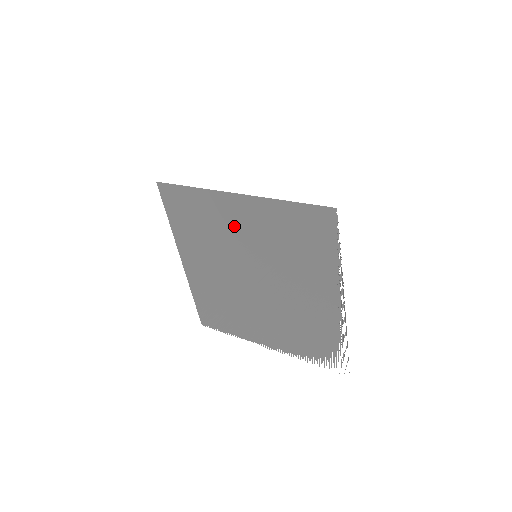
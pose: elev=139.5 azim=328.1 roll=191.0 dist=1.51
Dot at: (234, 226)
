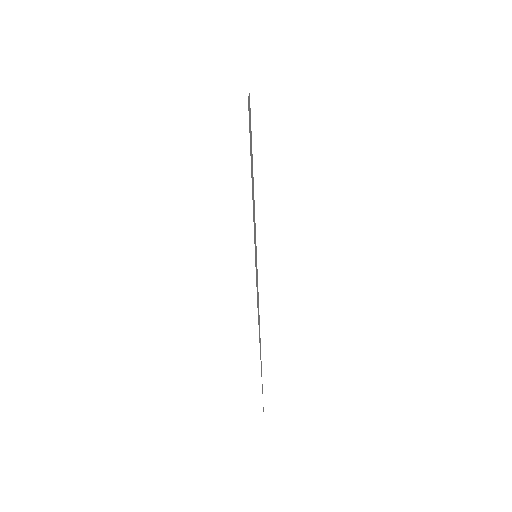
Dot at: occluded
